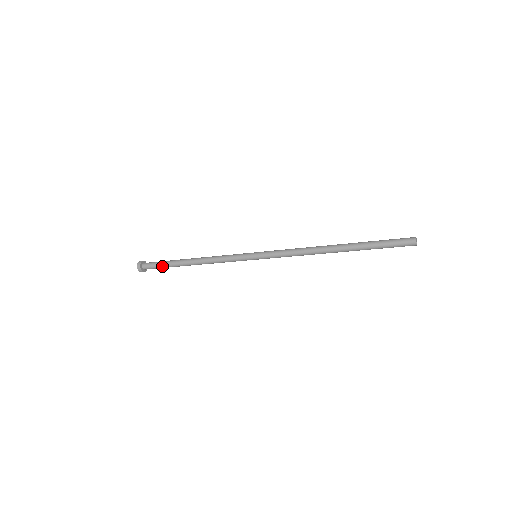
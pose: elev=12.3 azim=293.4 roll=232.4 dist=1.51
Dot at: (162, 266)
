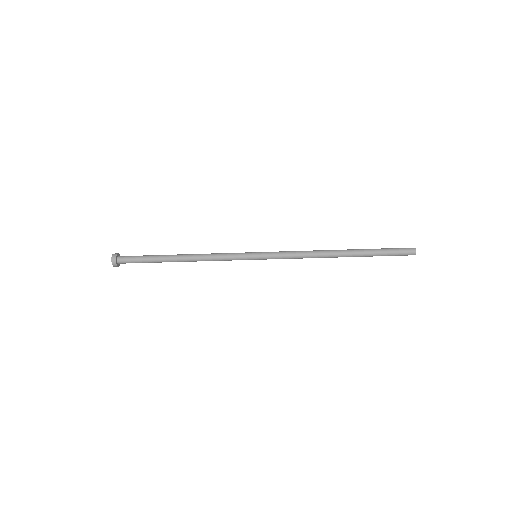
Dot at: (143, 259)
